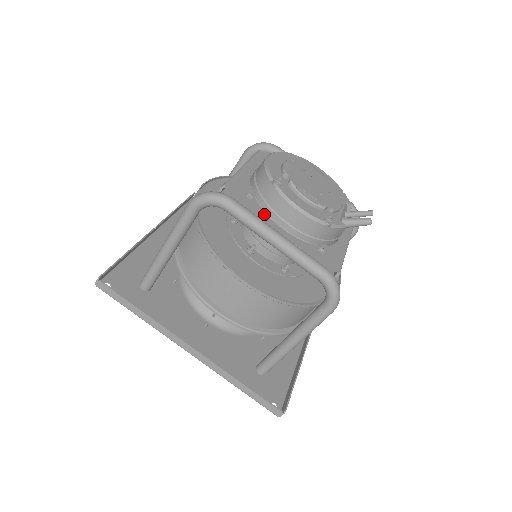
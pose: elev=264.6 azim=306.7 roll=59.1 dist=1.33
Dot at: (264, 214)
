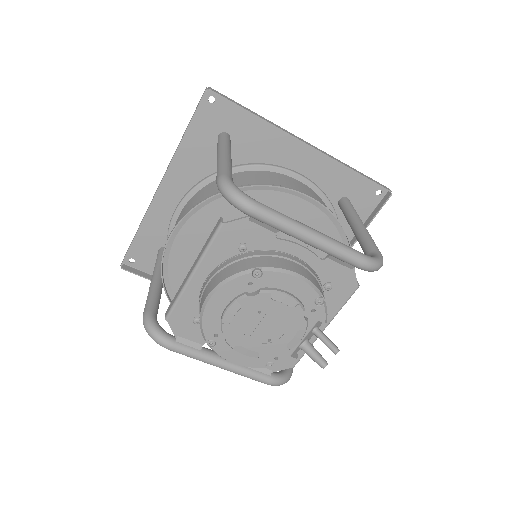
Dot at: occluded
